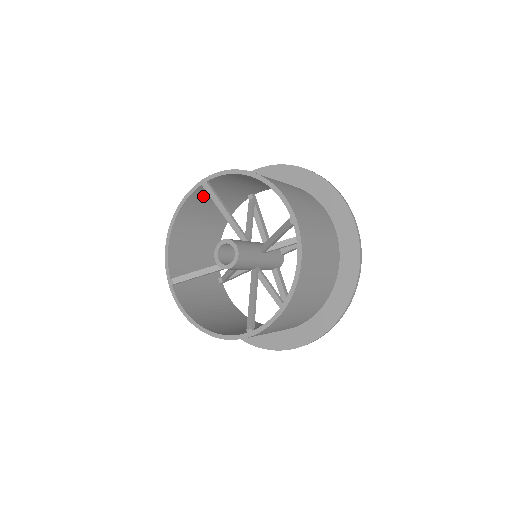
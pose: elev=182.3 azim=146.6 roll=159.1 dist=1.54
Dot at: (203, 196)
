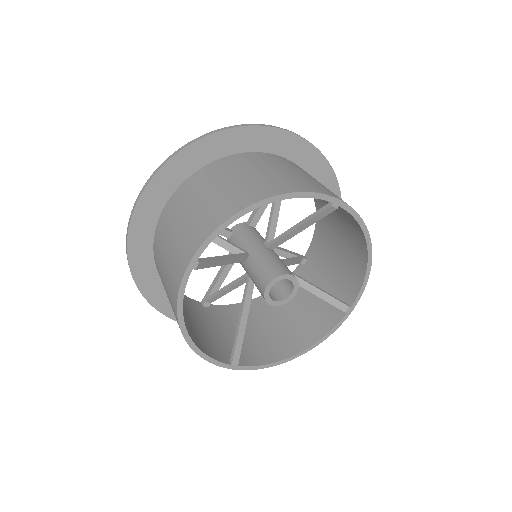
Dot at: occluded
